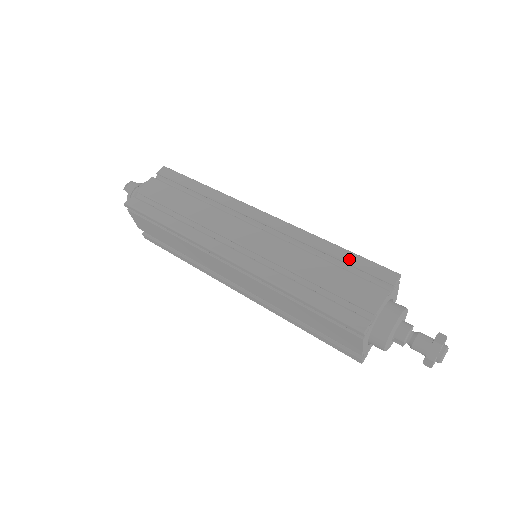
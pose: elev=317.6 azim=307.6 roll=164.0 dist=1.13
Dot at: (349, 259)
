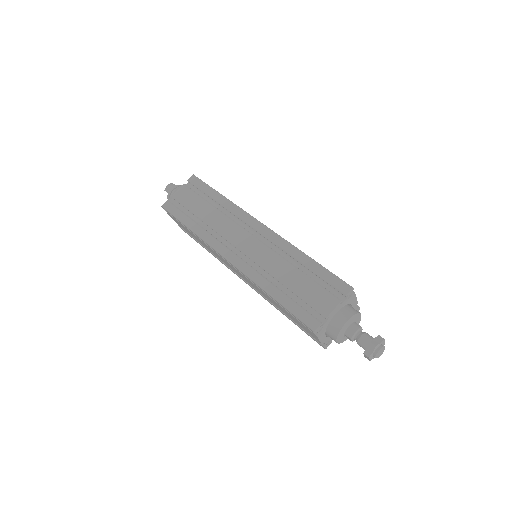
Dot at: (317, 271)
